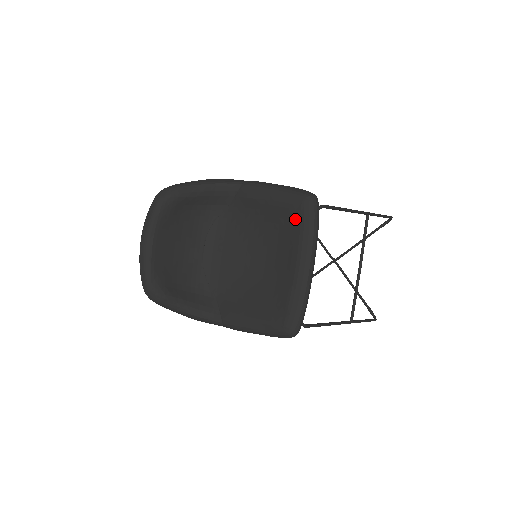
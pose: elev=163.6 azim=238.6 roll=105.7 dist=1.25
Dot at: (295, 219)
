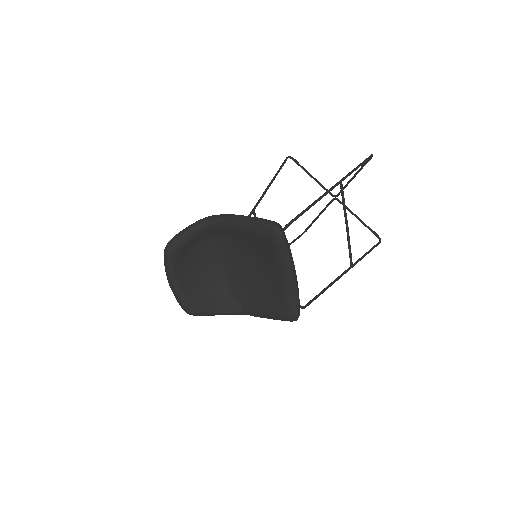
Dot at: (269, 244)
